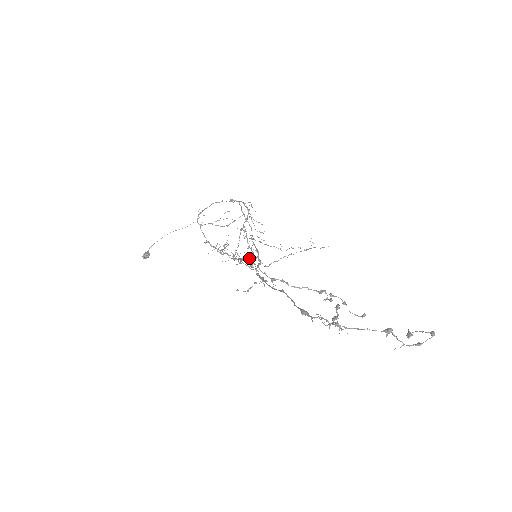
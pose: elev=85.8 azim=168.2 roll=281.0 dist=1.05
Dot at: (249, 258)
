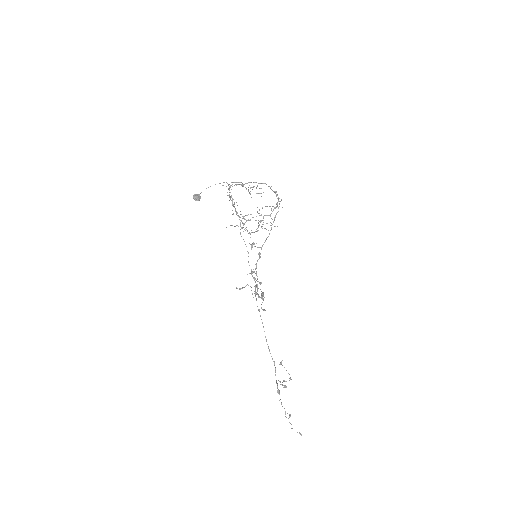
Dot at: occluded
